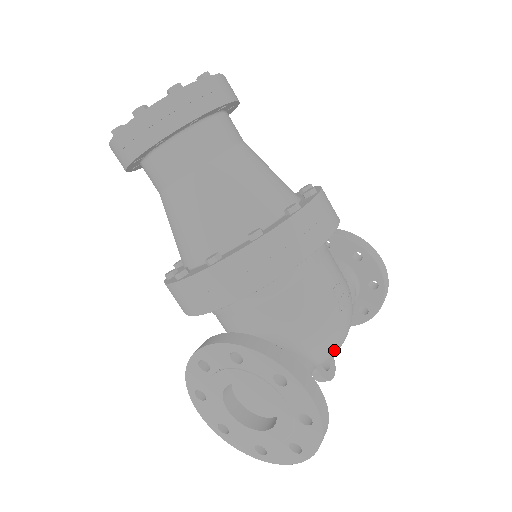
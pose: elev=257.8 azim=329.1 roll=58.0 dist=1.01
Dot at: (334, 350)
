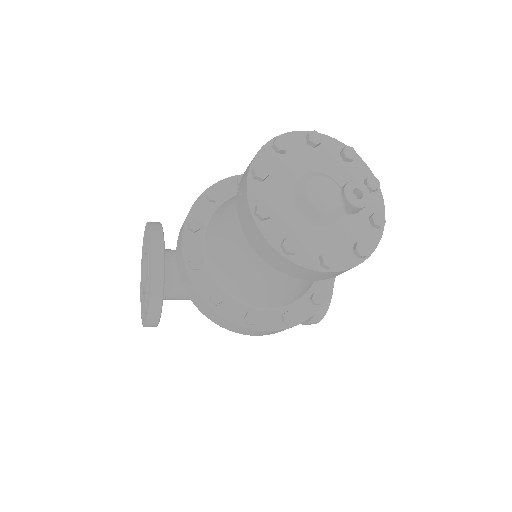
Dot at: occluded
